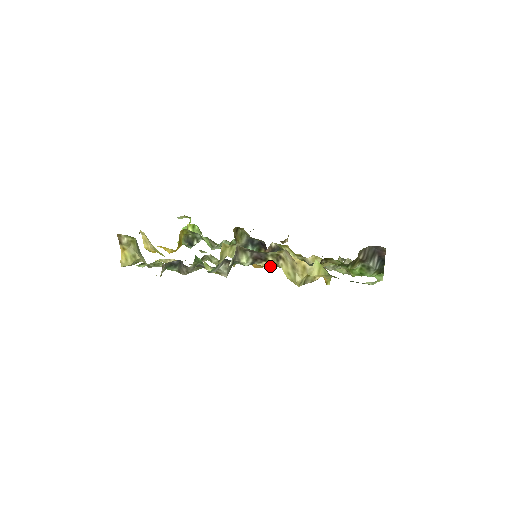
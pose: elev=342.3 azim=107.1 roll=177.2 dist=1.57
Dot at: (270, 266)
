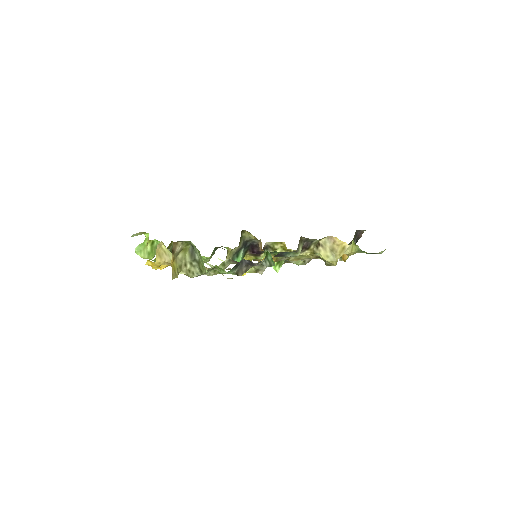
Dot at: (308, 254)
